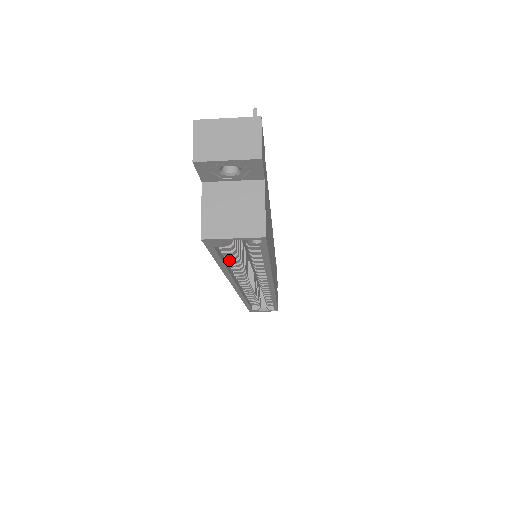
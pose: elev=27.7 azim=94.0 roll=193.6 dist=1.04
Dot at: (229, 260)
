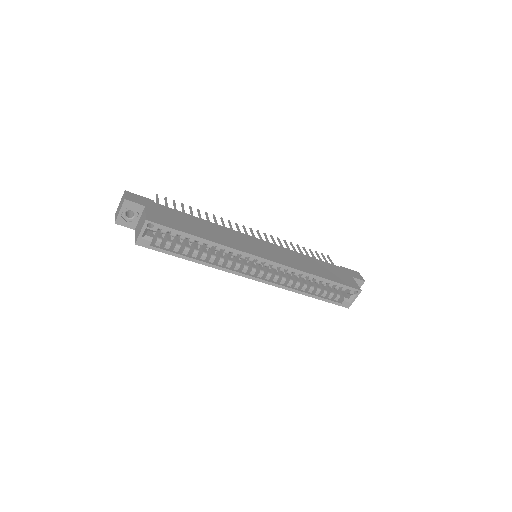
Dot at: (192, 255)
